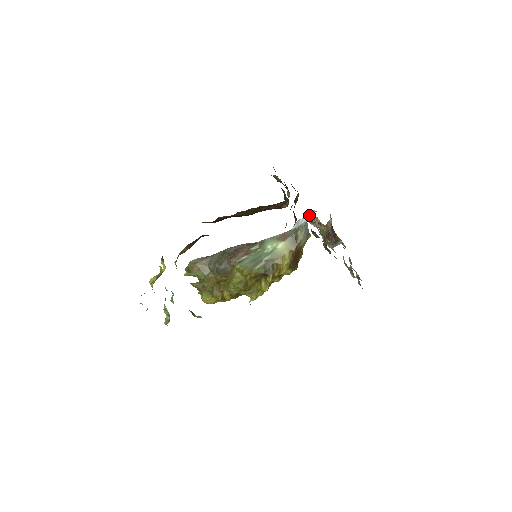
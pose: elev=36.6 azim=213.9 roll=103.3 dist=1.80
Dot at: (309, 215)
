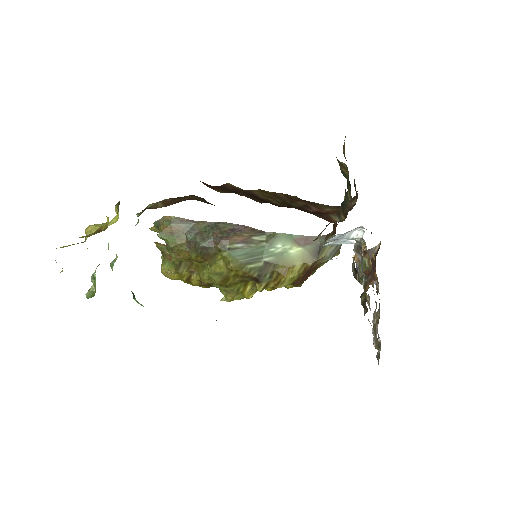
Dot at: (355, 232)
